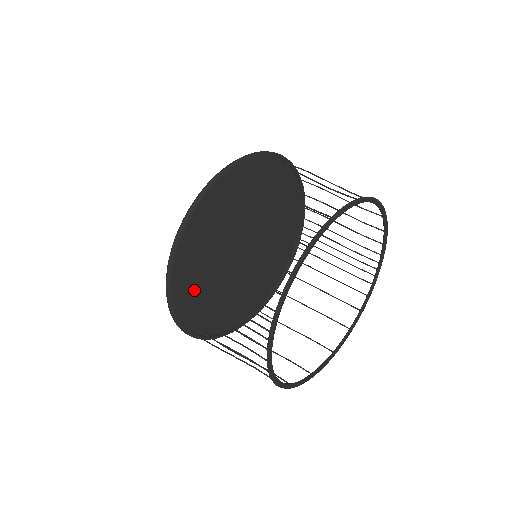
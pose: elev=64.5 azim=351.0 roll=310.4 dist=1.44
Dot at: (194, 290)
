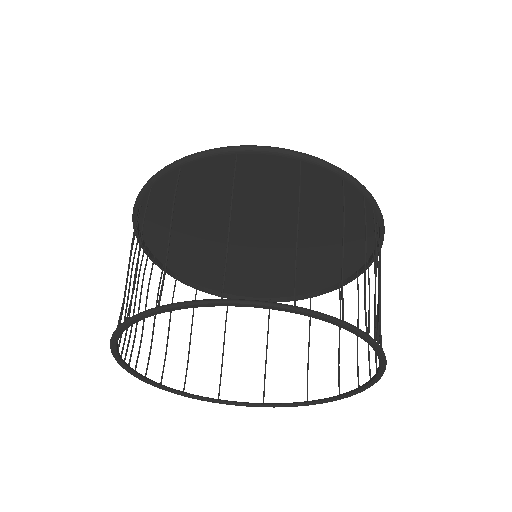
Dot at: (139, 273)
